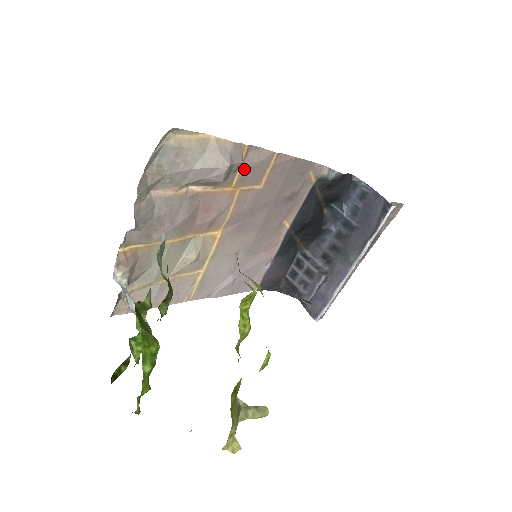
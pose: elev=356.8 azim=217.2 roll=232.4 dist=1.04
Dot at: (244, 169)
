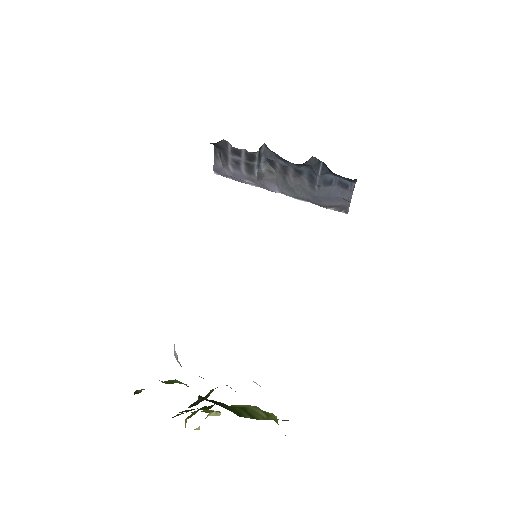
Dot at: occluded
